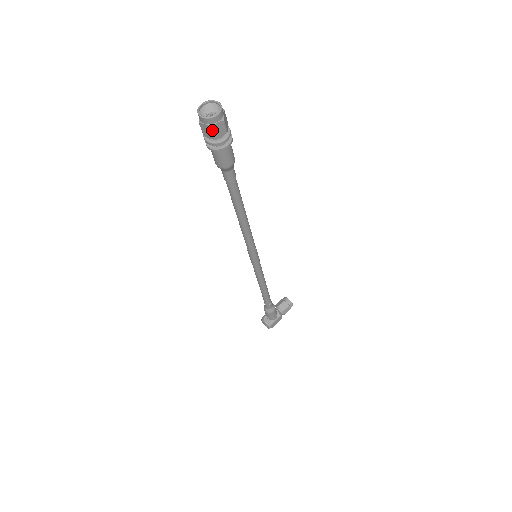
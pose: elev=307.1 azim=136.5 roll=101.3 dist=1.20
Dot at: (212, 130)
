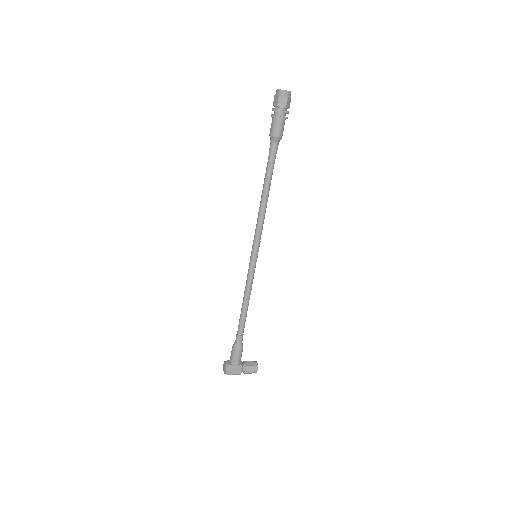
Dot at: (279, 99)
